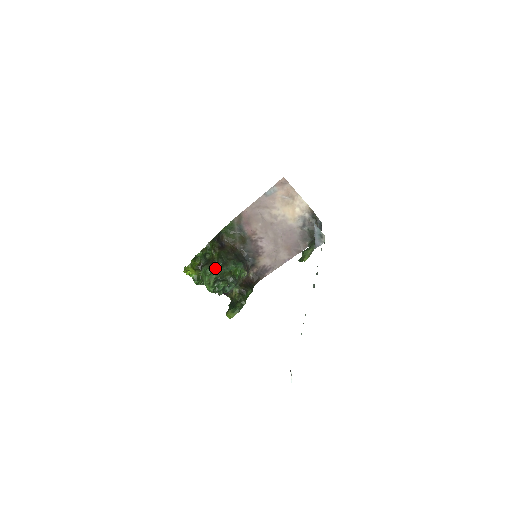
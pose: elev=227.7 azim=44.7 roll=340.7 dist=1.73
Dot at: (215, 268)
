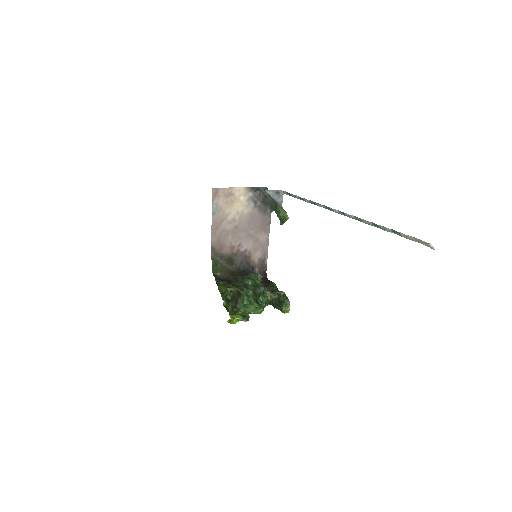
Dot at: (246, 295)
